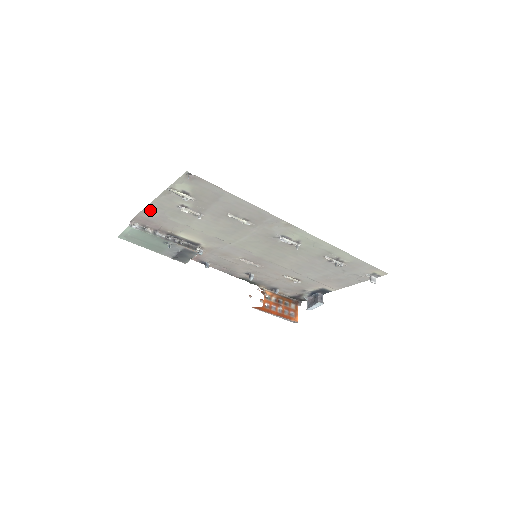
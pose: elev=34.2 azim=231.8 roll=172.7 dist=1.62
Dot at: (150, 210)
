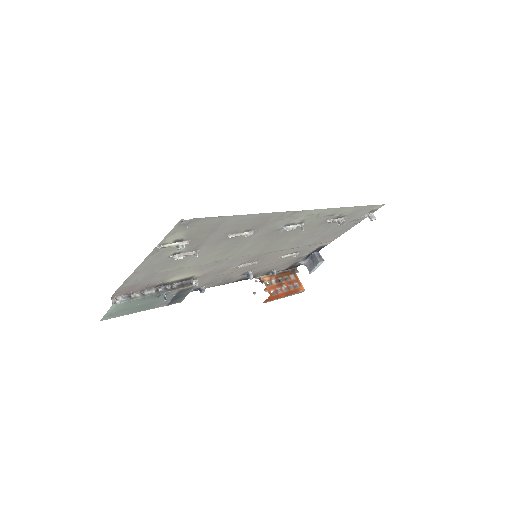
Dot at: (134, 277)
